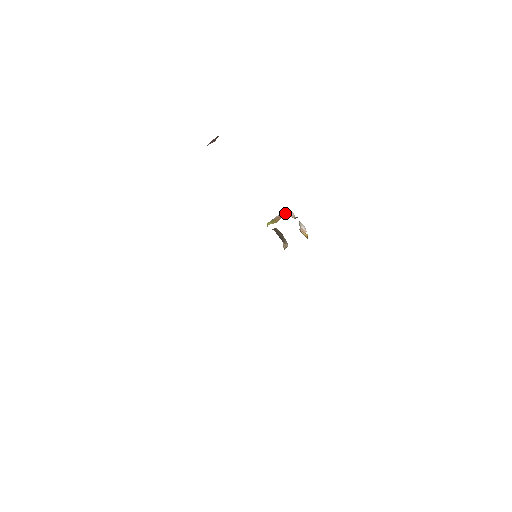
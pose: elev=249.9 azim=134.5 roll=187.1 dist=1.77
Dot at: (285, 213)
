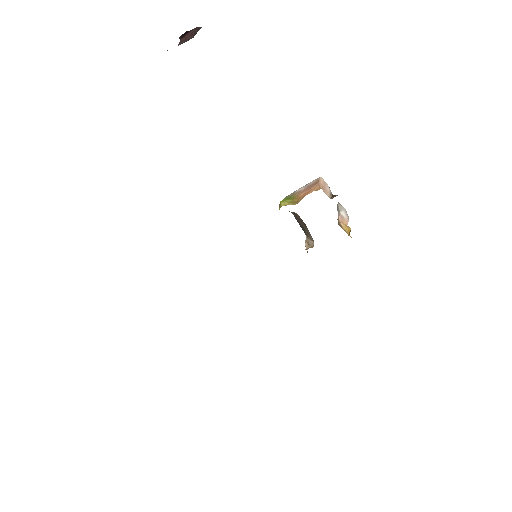
Dot at: (314, 187)
